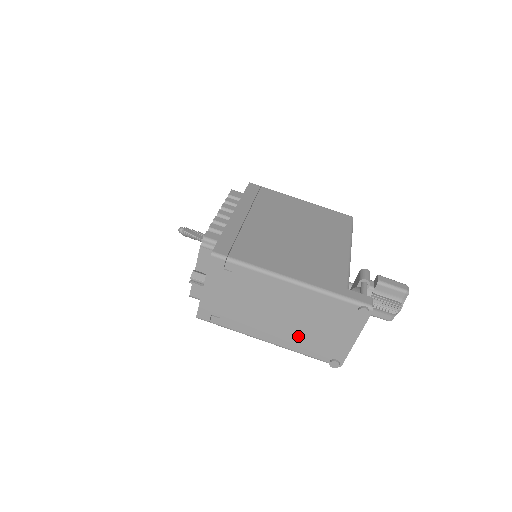
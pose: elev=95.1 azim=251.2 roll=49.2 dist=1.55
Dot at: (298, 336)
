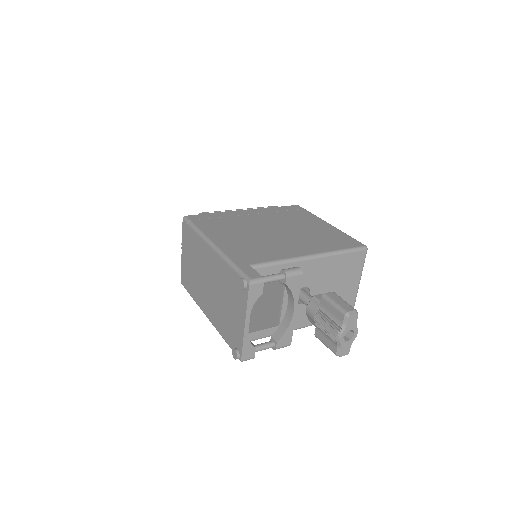
Dot at: (218, 312)
